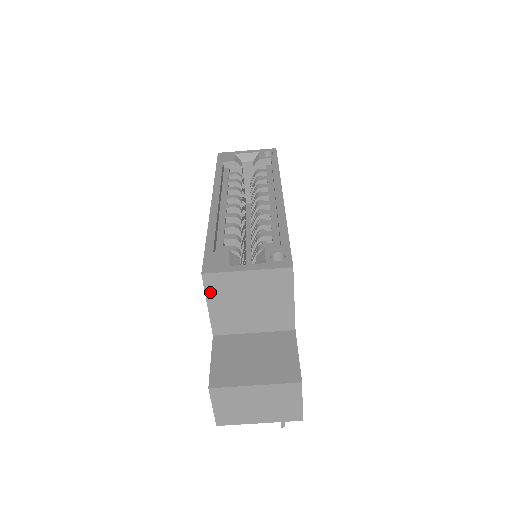
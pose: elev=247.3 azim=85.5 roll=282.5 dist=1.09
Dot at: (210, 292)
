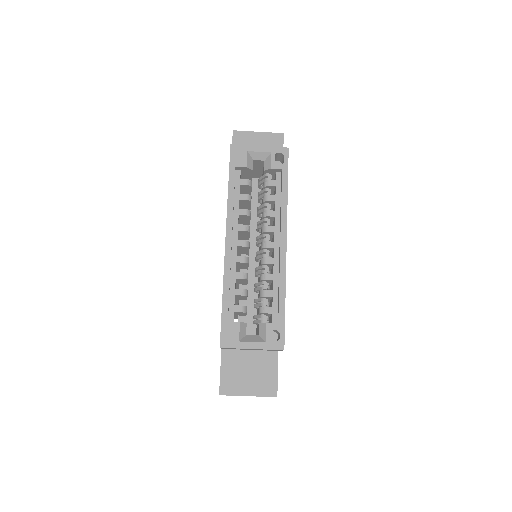
Dot at: occluded
